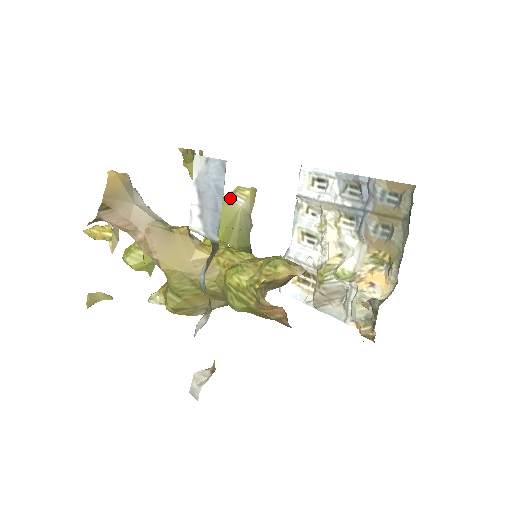
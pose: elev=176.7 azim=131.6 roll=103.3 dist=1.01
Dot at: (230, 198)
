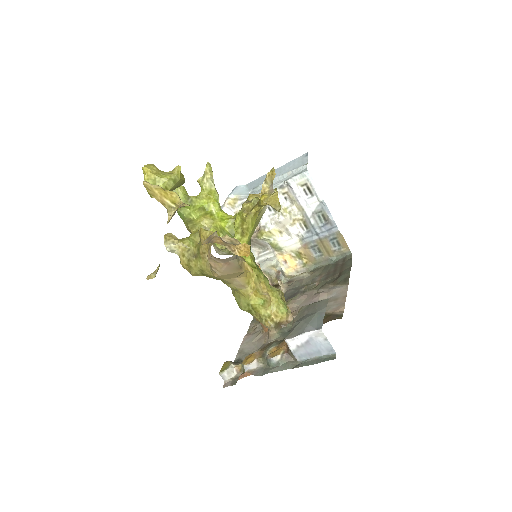
Dot at: (264, 206)
